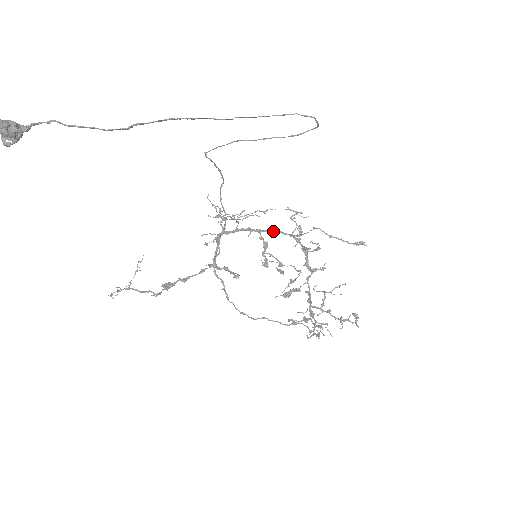
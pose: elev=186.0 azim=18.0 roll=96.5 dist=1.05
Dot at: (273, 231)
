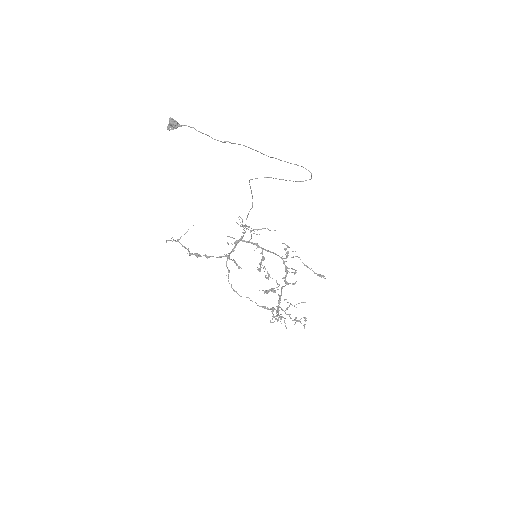
Dot at: occluded
